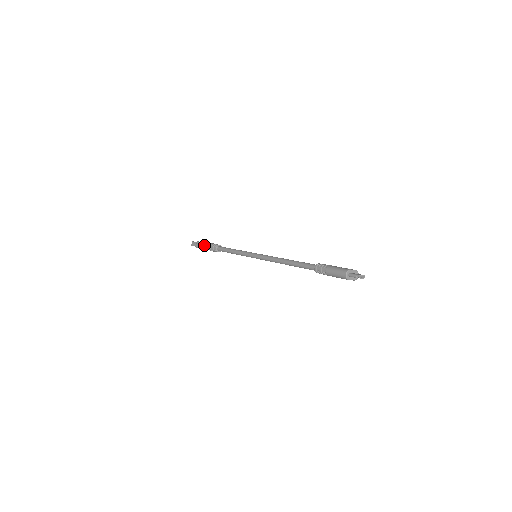
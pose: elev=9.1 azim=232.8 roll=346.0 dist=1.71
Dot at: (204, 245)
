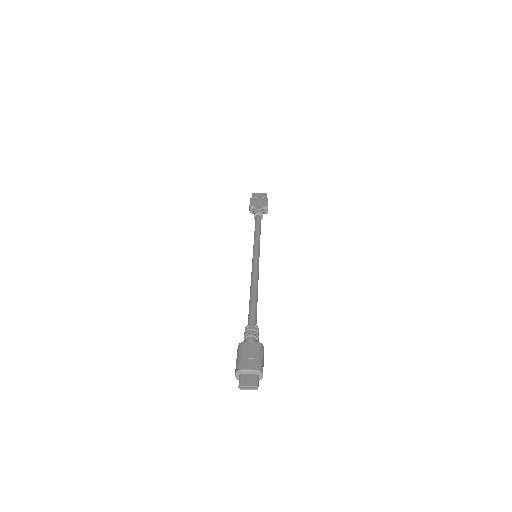
Dot at: (249, 208)
